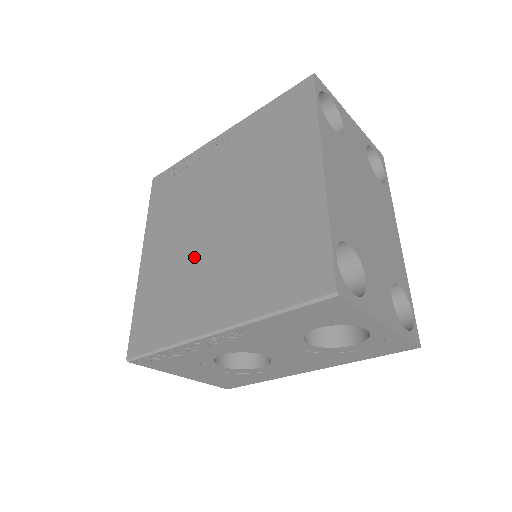
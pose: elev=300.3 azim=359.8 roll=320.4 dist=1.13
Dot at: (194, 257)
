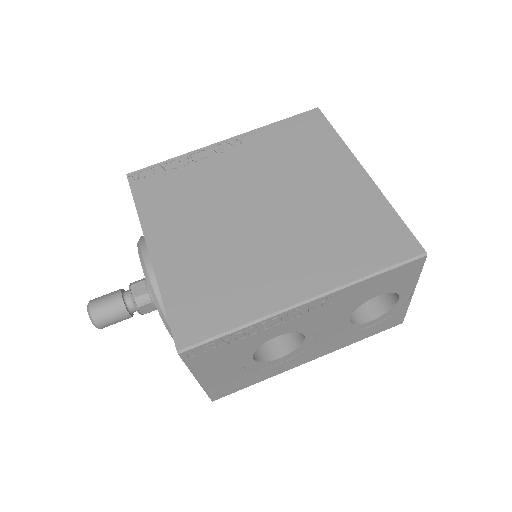
Dot at: (242, 242)
